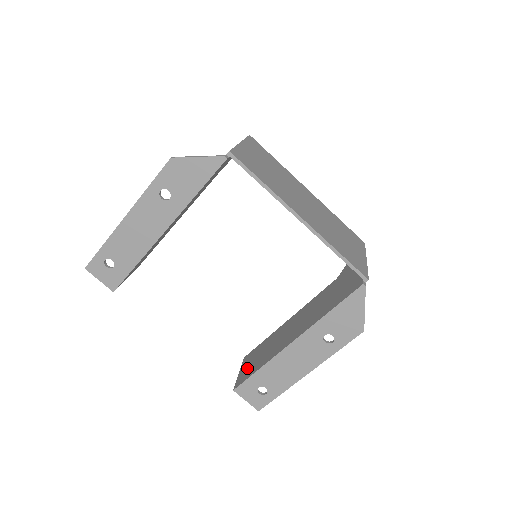
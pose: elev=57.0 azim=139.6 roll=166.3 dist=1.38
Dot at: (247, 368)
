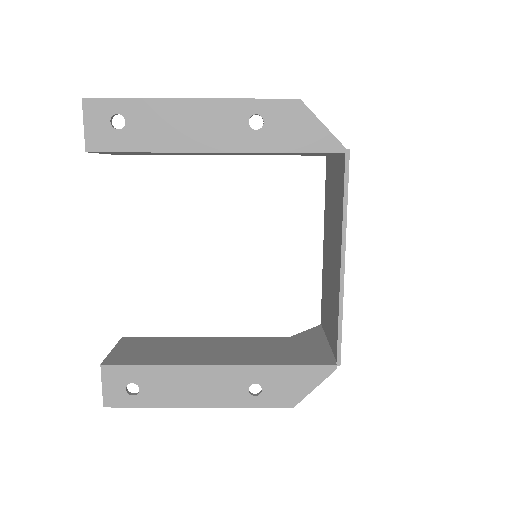
Dot at: (130, 352)
